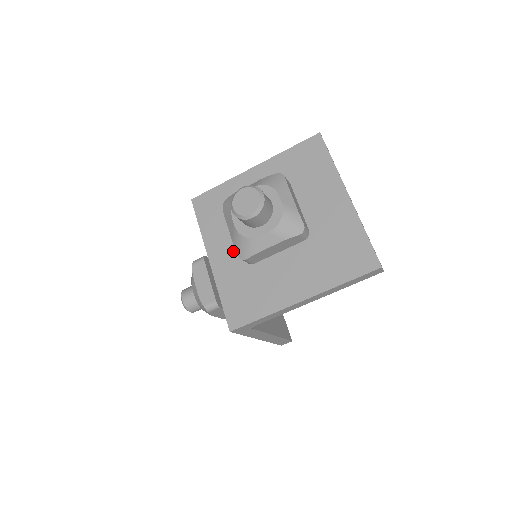
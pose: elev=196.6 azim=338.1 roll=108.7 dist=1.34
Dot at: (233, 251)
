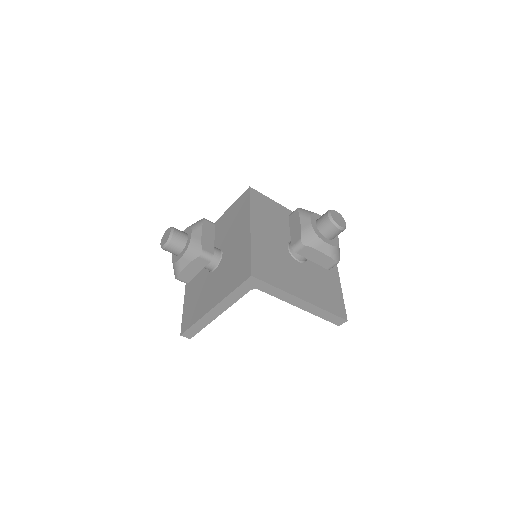
Dot at: (268, 237)
